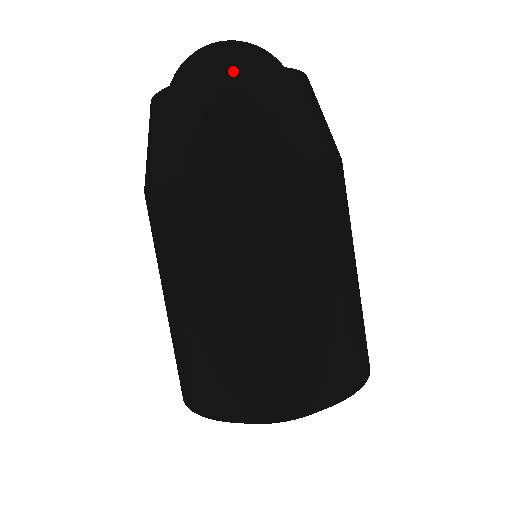
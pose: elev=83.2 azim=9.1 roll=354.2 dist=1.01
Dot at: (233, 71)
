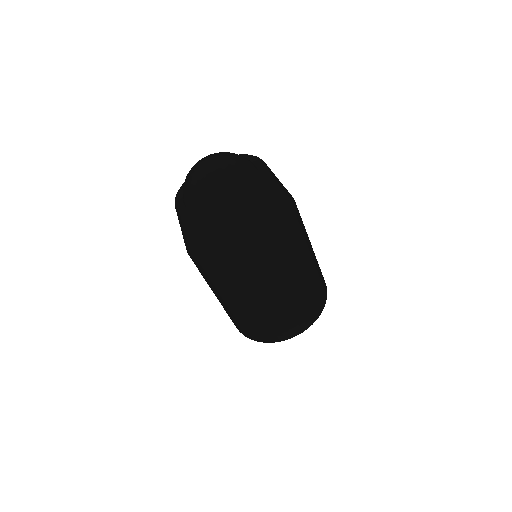
Dot at: (202, 222)
